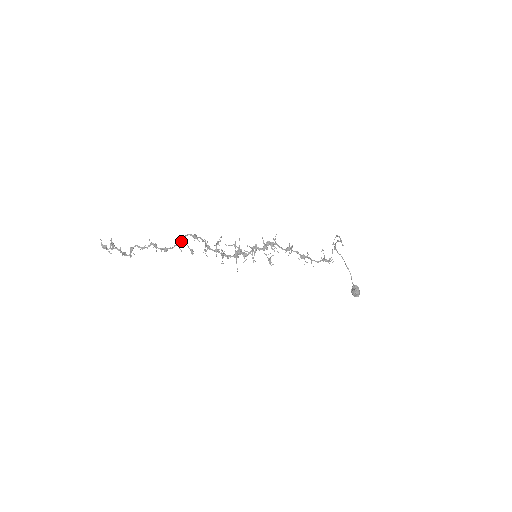
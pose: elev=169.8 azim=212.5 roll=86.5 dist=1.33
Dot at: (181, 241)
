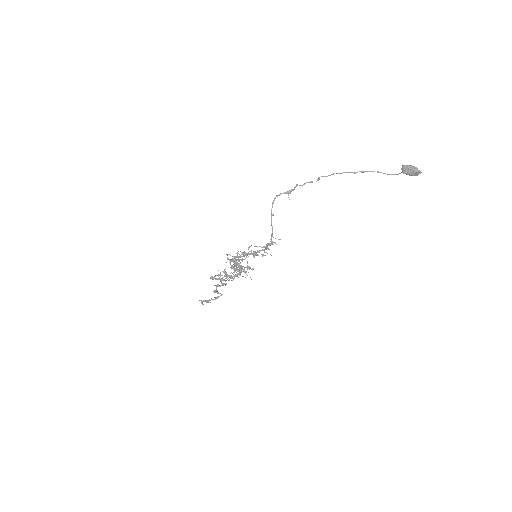
Dot at: (218, 279)
